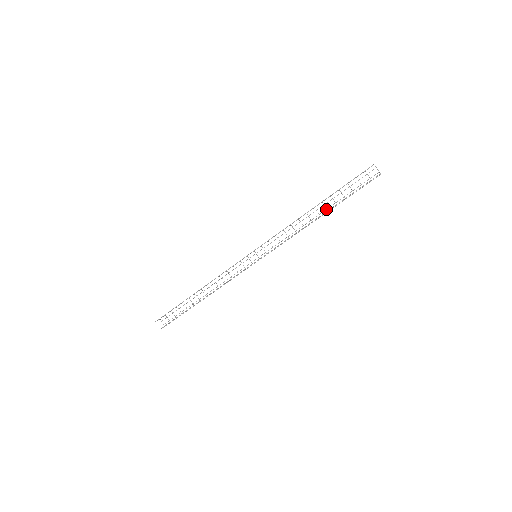
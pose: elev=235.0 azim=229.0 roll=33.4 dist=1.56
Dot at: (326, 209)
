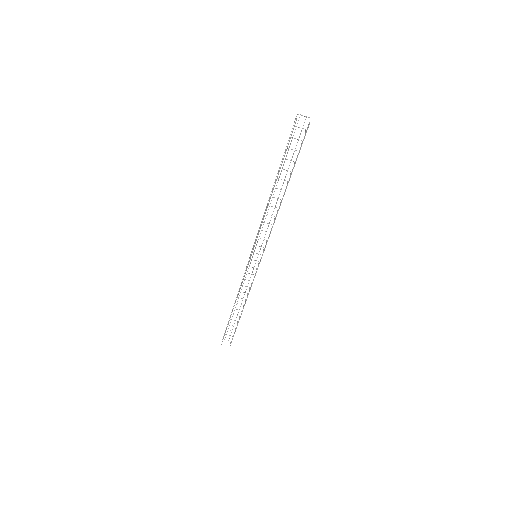
Dot at: occluded
